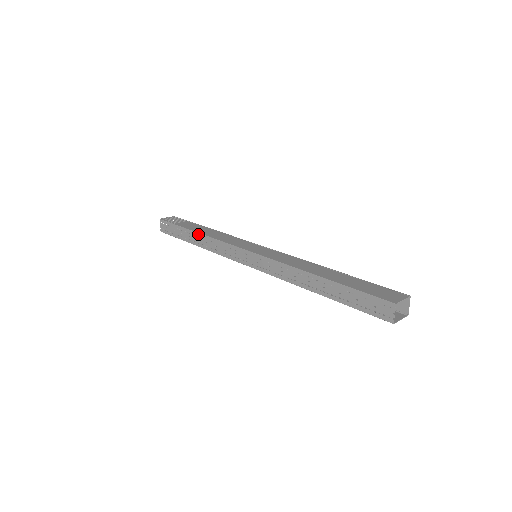
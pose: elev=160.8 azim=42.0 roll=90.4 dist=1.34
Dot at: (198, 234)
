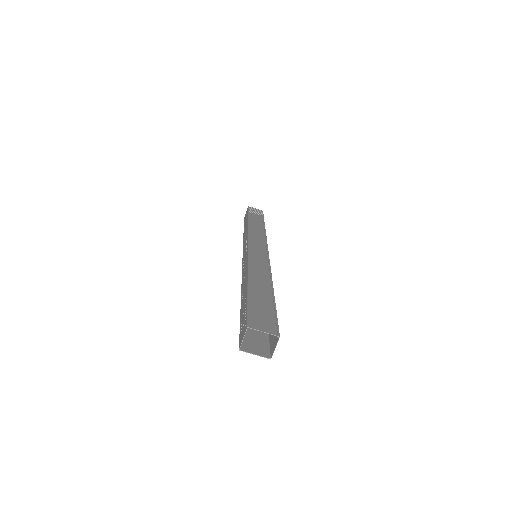
Dot at: (247, 223)
